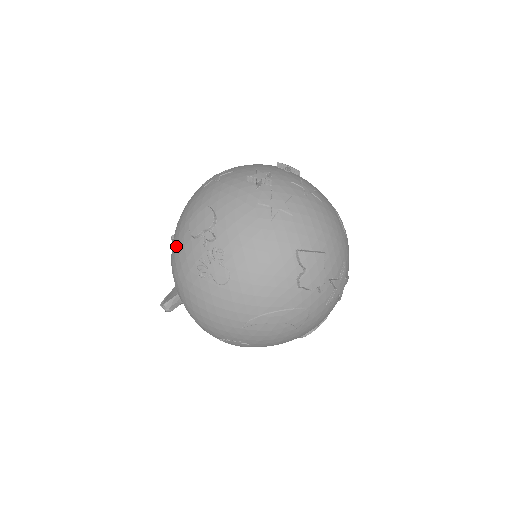
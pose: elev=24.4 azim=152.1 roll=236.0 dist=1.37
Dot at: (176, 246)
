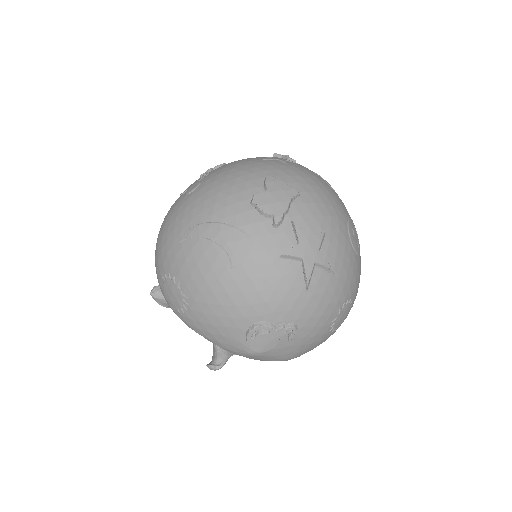
Dot at: occluded
